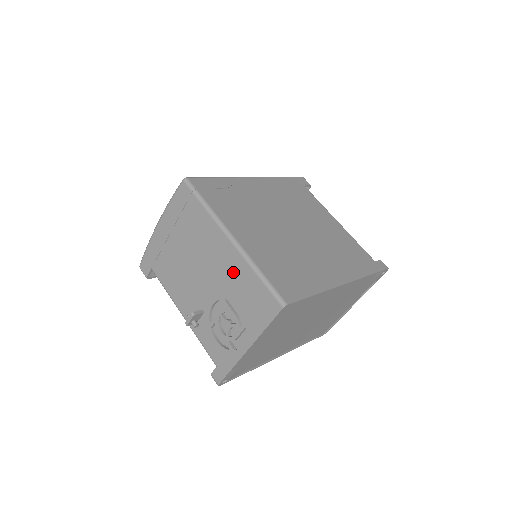
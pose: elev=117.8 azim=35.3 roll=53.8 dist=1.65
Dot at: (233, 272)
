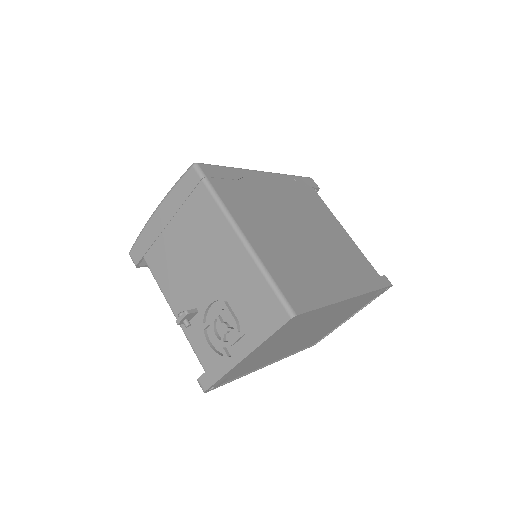
Dot at: (238, 272)
